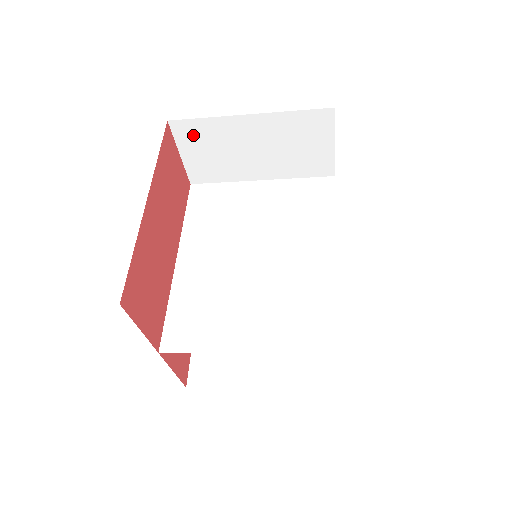
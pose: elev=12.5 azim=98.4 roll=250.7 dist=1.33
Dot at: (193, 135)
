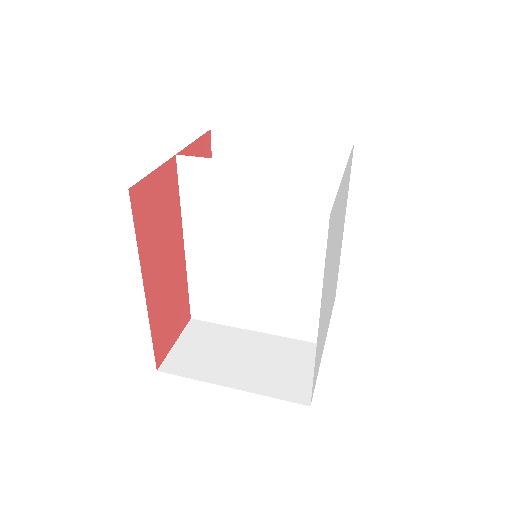
Dot at: occluded
